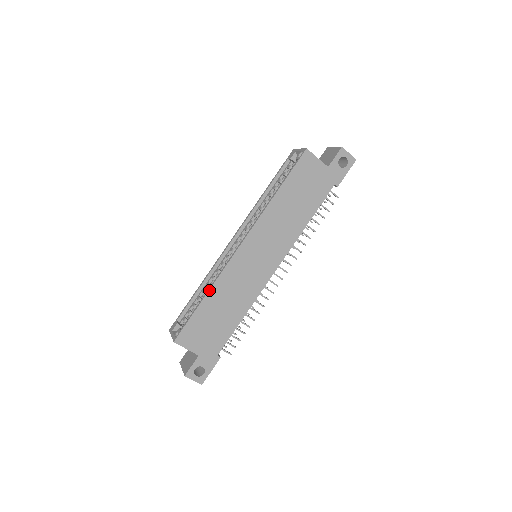
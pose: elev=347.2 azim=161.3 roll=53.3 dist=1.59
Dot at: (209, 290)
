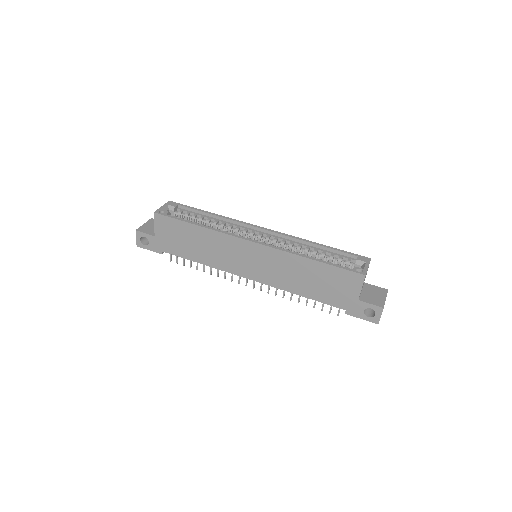
Dot at: (205, 227)
